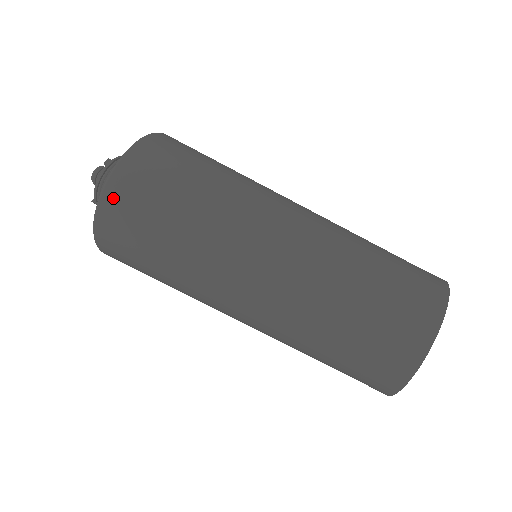
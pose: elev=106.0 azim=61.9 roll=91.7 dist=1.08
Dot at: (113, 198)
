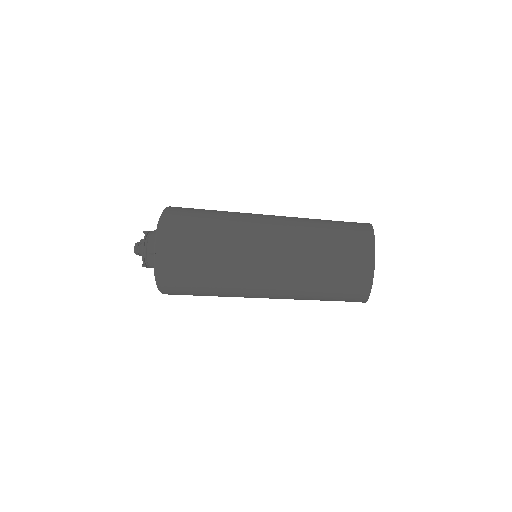
Dot at: (163, 268)
